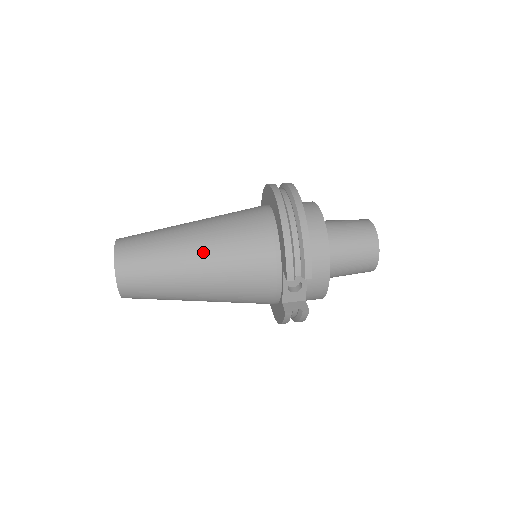
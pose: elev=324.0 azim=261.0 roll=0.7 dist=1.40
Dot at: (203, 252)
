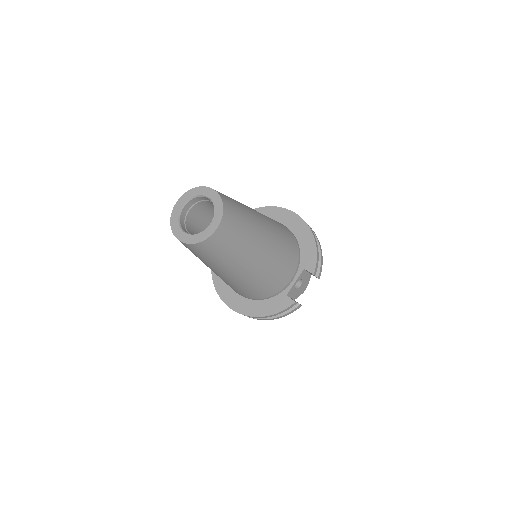
Dot at: (270, 231)
